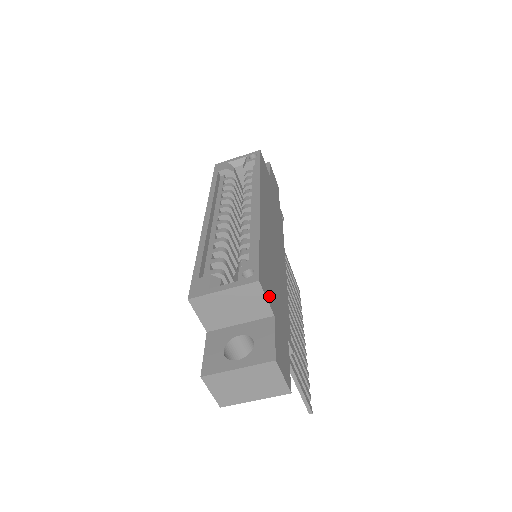
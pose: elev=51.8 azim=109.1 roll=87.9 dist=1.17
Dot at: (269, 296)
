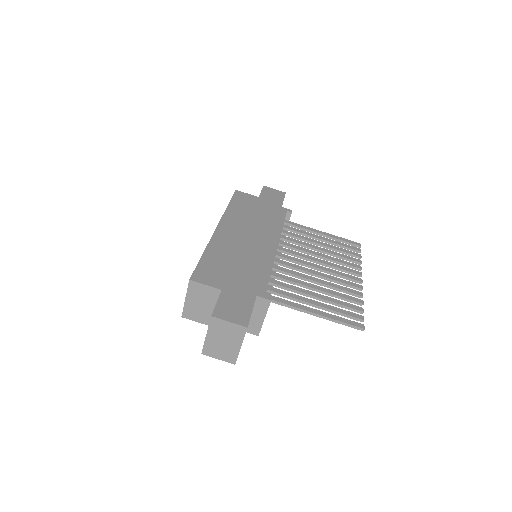
Dot at: (213, 281)
